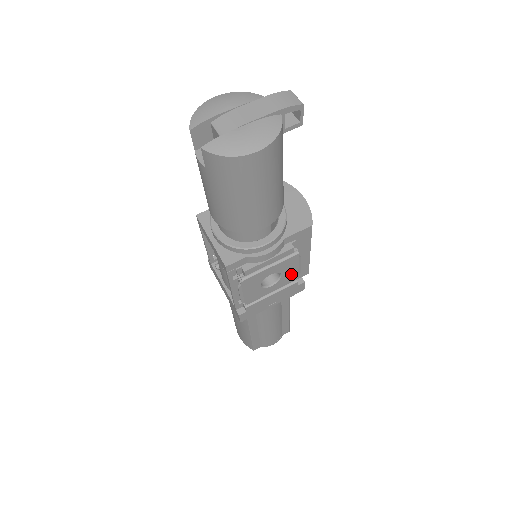
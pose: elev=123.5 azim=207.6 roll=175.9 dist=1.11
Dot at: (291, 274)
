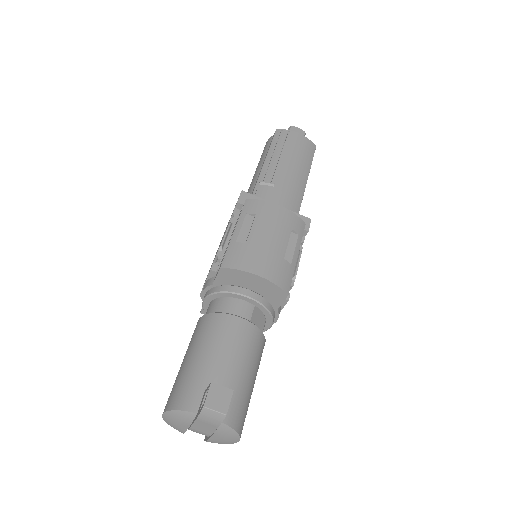
Dot at: occluded
